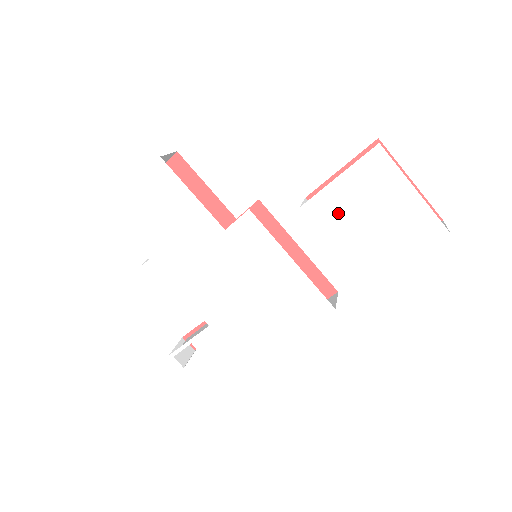
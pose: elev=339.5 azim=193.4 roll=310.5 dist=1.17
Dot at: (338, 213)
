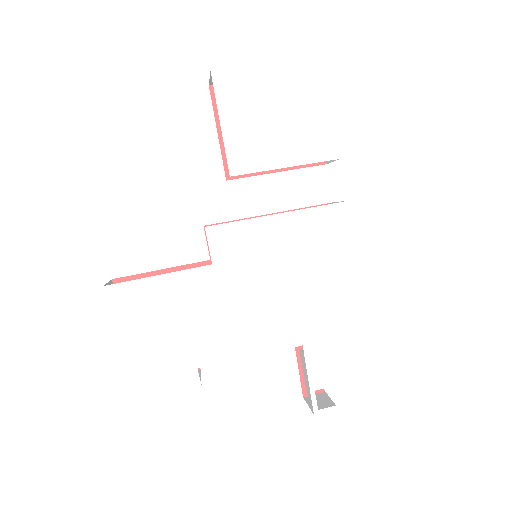
Dot at: (254, 144)
